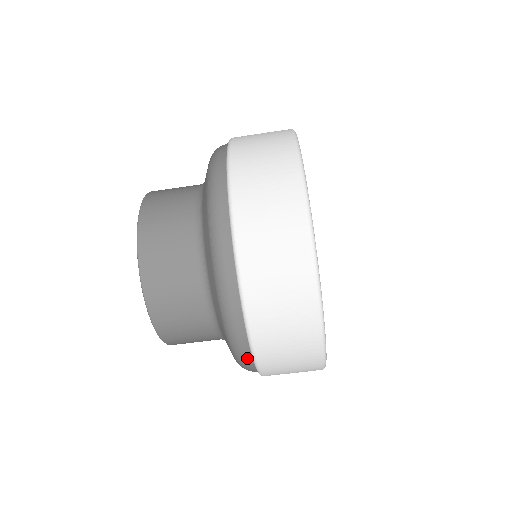
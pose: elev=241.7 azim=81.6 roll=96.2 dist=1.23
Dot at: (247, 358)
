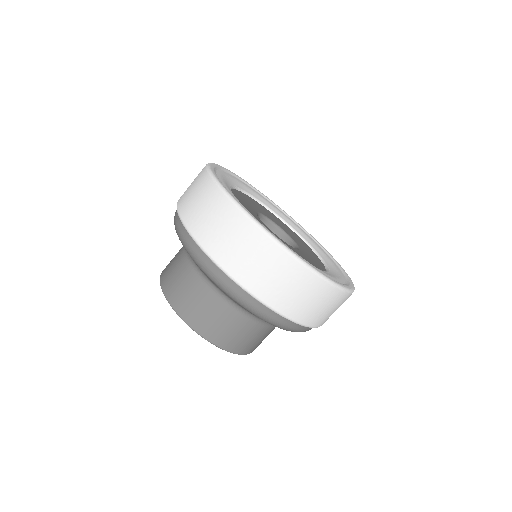
Dot at: occluded
